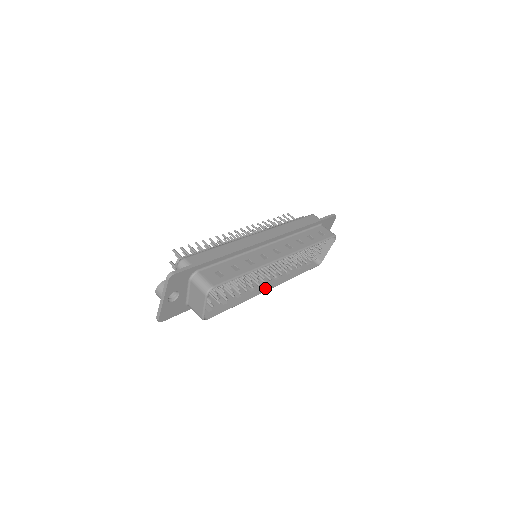
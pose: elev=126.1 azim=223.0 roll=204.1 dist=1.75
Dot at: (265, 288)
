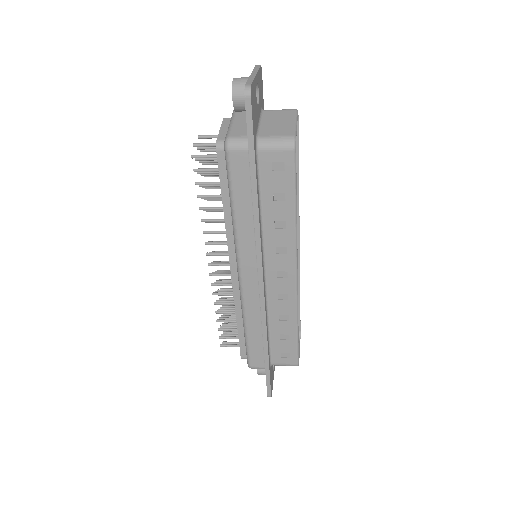
Dot at: (292, 268)
